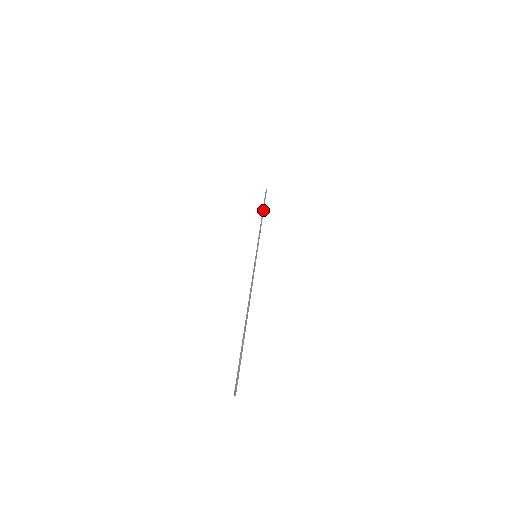
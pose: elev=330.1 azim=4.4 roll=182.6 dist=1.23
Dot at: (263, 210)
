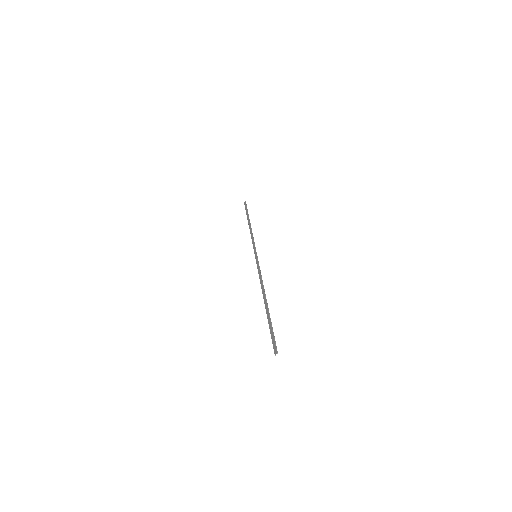
Dot at: (249, 219)
